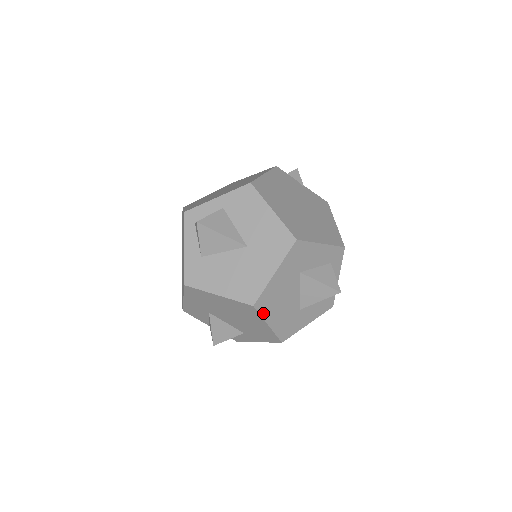
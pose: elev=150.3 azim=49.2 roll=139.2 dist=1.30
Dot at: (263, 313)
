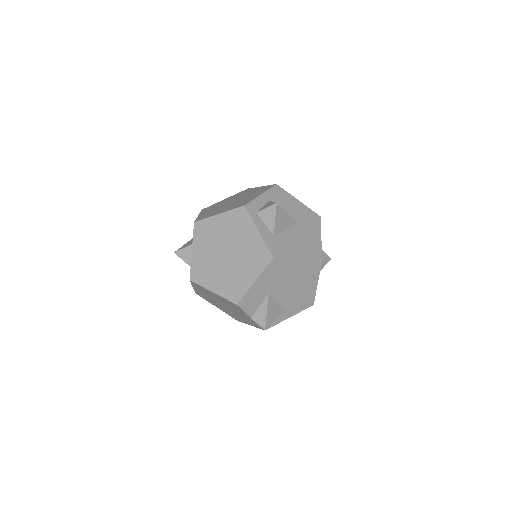
Dot at: (319, 271)
